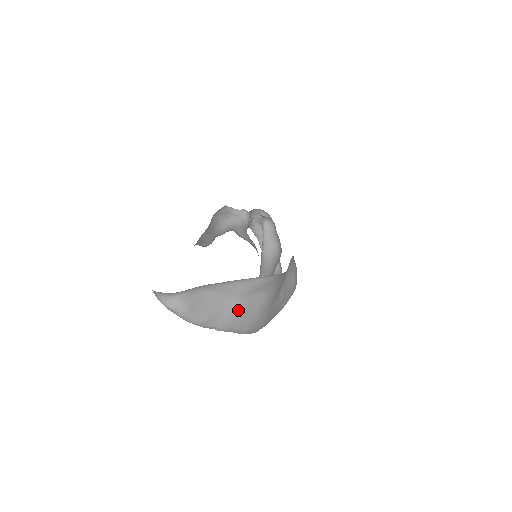
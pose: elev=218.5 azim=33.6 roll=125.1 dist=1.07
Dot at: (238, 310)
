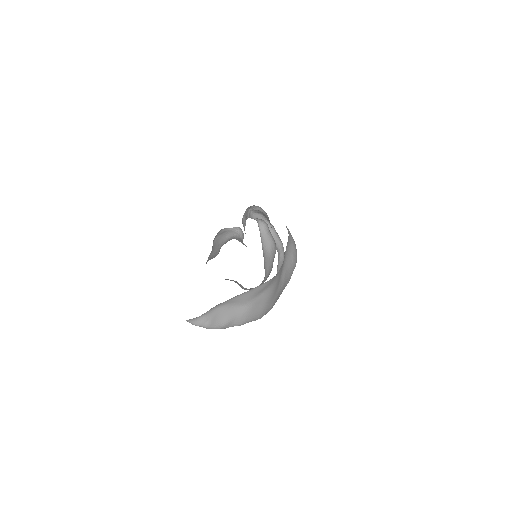
Dot at: (248, 310)
